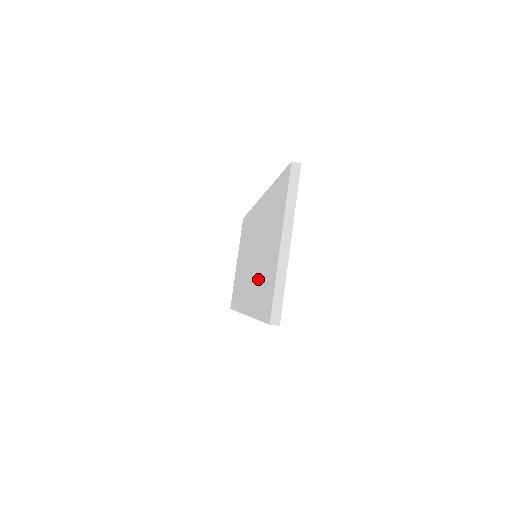
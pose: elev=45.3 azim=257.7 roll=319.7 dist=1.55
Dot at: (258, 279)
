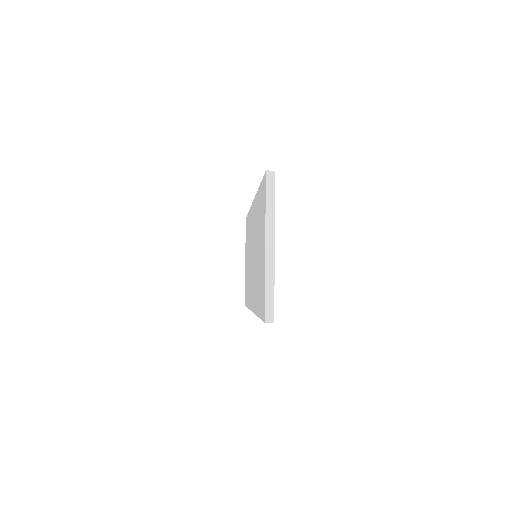
Dot at: (256, 279)
